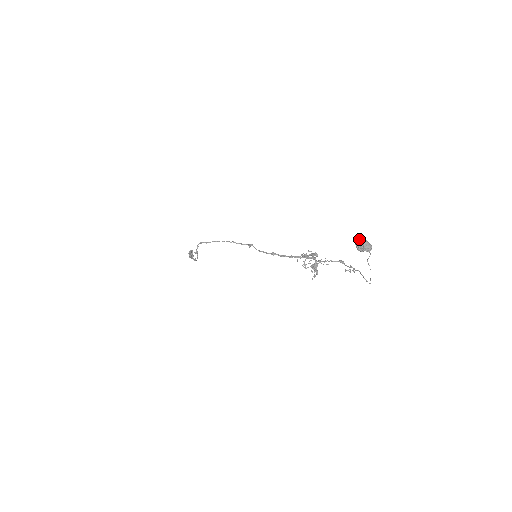
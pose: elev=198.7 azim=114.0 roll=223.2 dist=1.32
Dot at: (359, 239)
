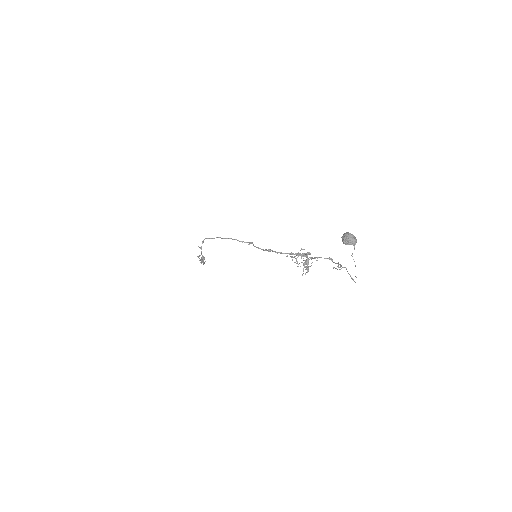
Dot at: occluded
